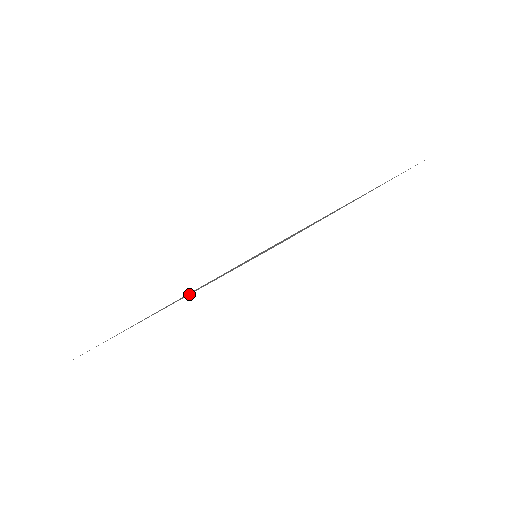
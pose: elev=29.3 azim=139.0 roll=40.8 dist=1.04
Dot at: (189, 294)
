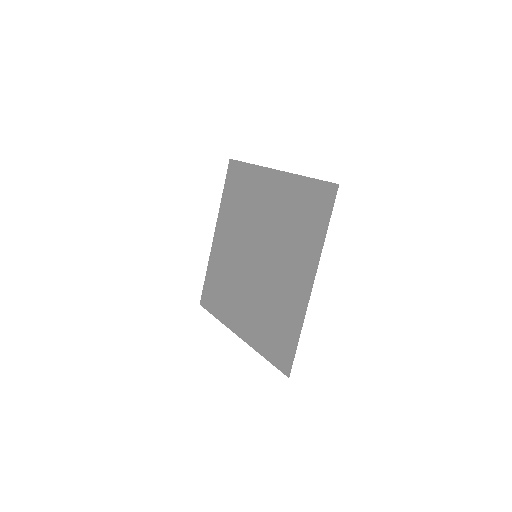
Dot at: (255, 344)
